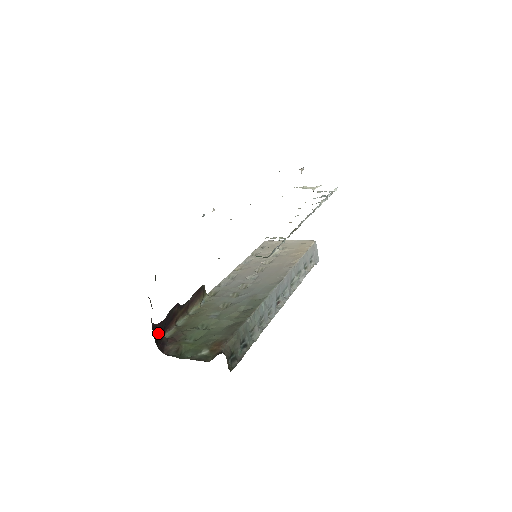
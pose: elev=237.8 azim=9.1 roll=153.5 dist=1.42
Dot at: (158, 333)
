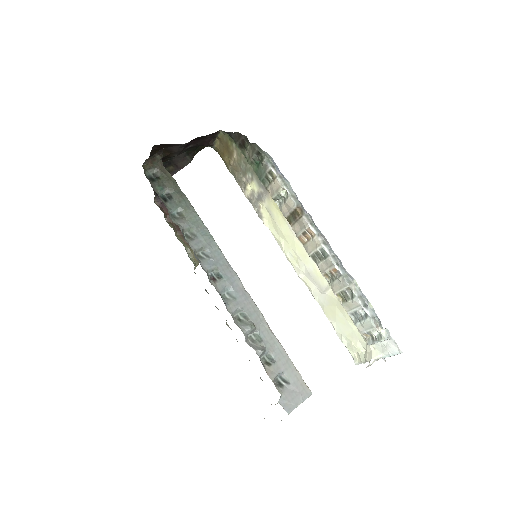
Dot at: occluded
